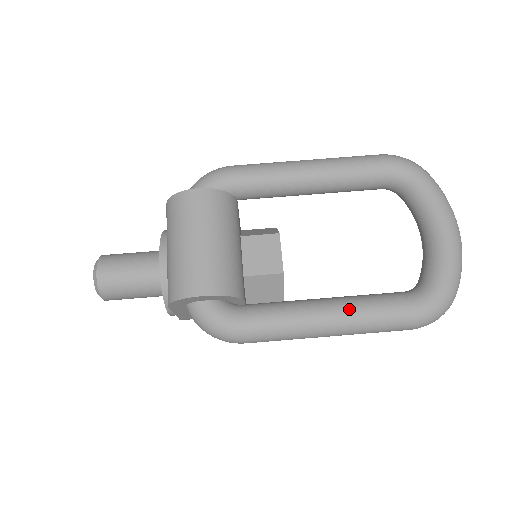
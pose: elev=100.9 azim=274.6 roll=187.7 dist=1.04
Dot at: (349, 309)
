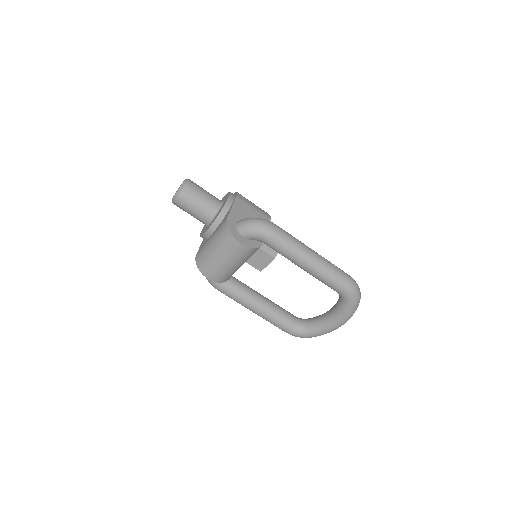
Dot at: (265, 315)
